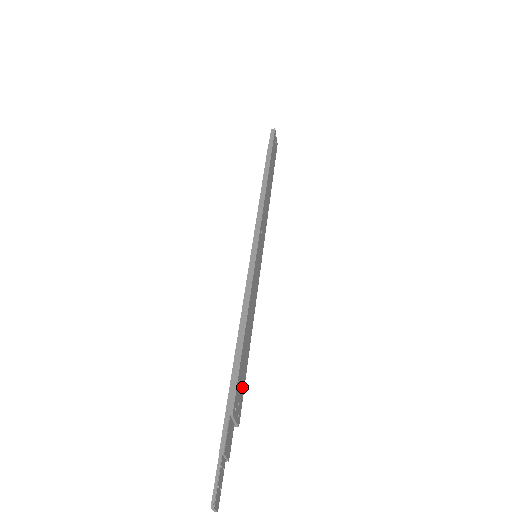
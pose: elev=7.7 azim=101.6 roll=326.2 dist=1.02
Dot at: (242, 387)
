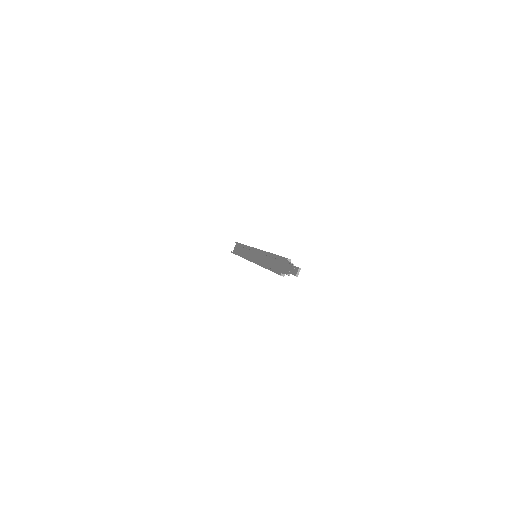
Dot at: occluded
